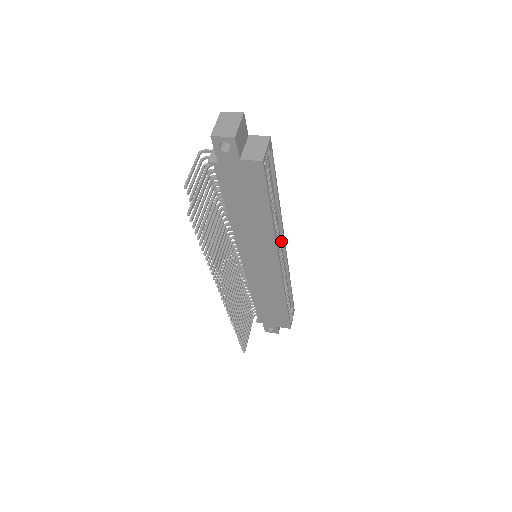
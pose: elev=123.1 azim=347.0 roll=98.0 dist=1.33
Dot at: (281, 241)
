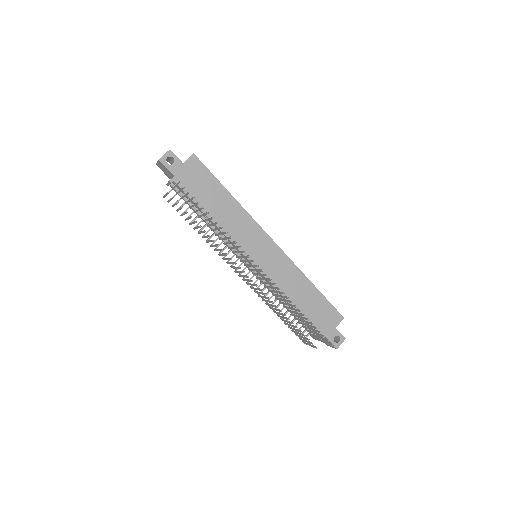
Dot at: occluded
